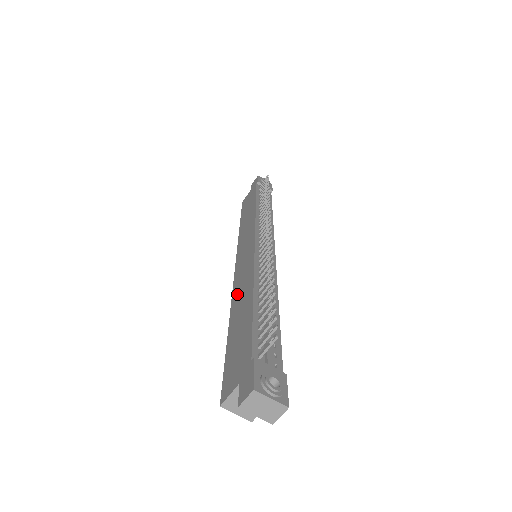
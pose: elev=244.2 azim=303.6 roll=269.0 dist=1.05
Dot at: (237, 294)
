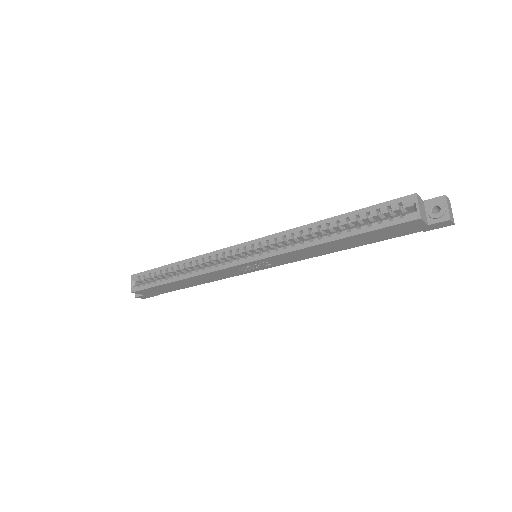
Dot at: occluded
